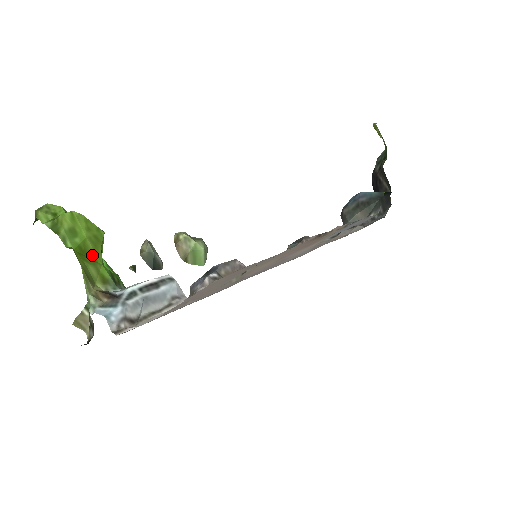
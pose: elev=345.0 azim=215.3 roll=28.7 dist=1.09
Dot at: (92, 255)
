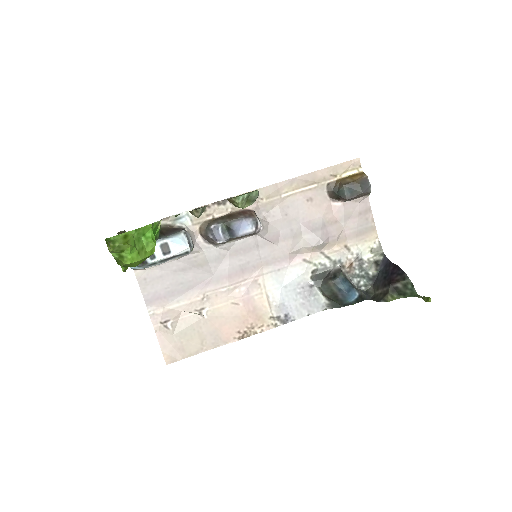
Dot at: occluded
